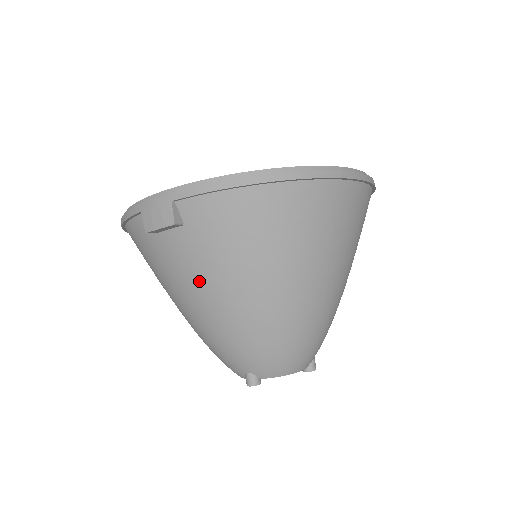
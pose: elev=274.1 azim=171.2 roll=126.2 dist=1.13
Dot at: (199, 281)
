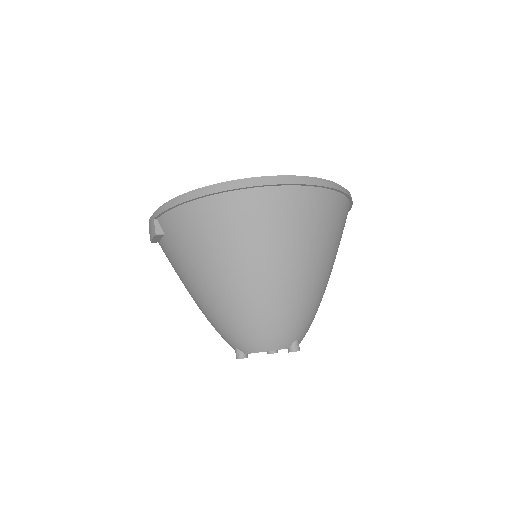
Dot at: (184, 275)
